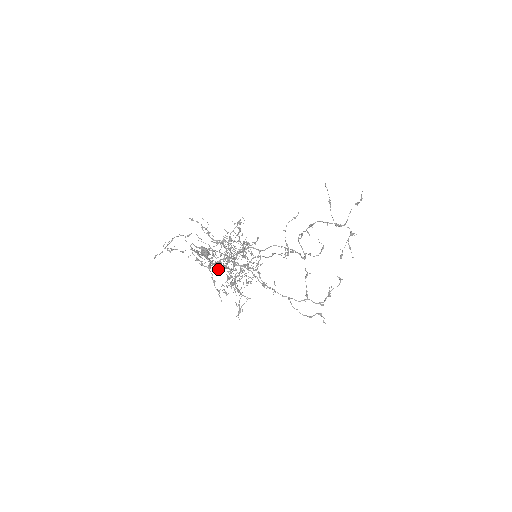
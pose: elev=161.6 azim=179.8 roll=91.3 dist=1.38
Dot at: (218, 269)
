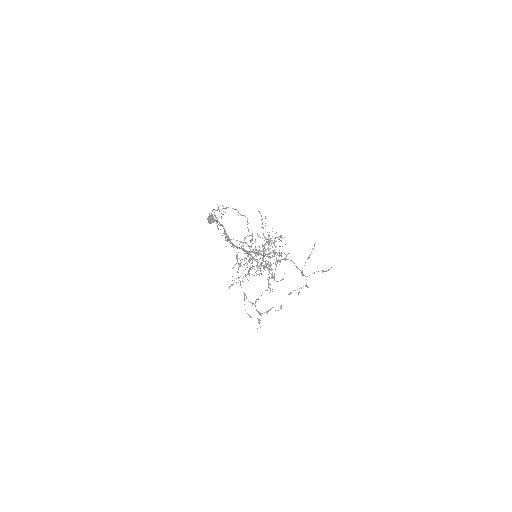
Dot at: occluded
